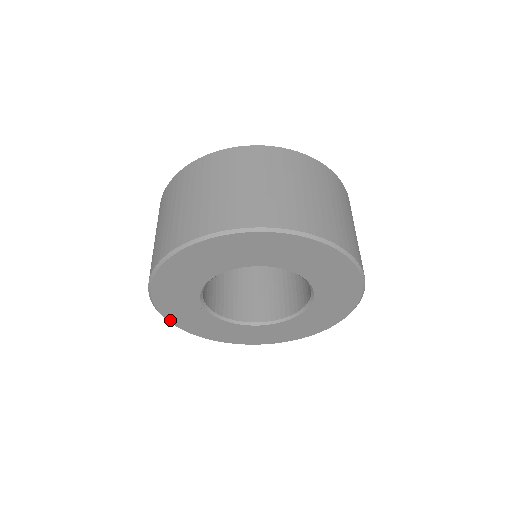
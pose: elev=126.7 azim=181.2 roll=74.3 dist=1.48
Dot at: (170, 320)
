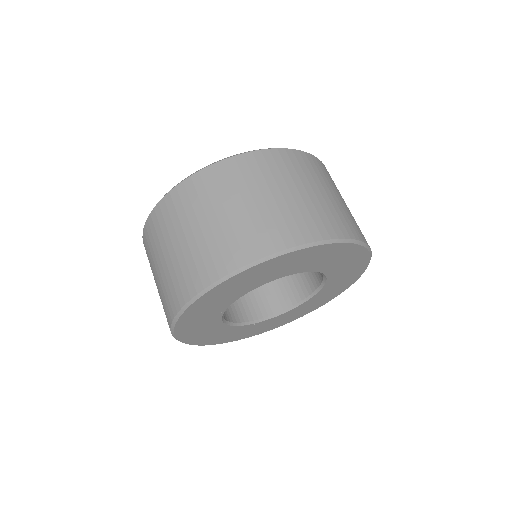
Dot at: (177, 326)
